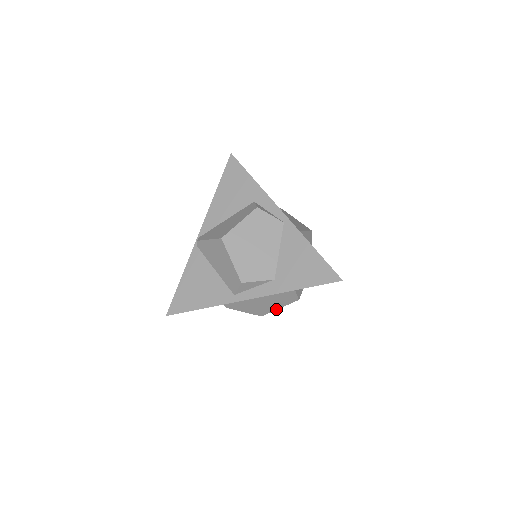
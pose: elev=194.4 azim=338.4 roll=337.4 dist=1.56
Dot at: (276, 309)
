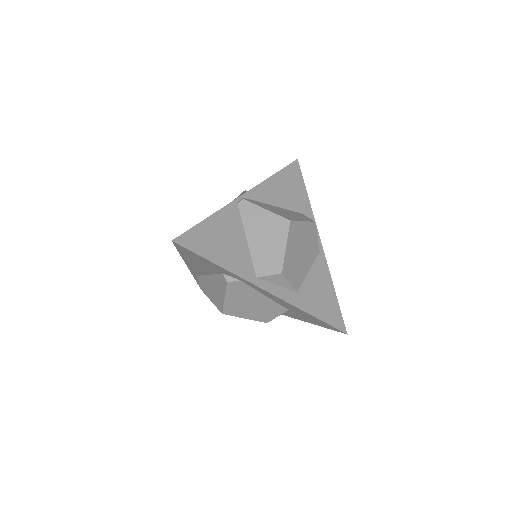
Dot at: (242, 317)
